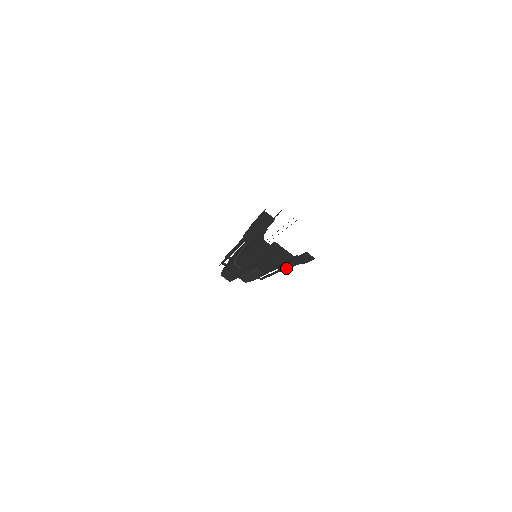
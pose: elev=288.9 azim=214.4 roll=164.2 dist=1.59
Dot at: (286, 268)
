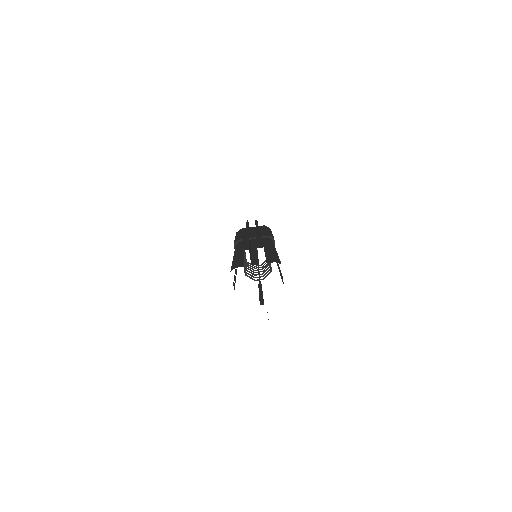
Dot at: occluded
